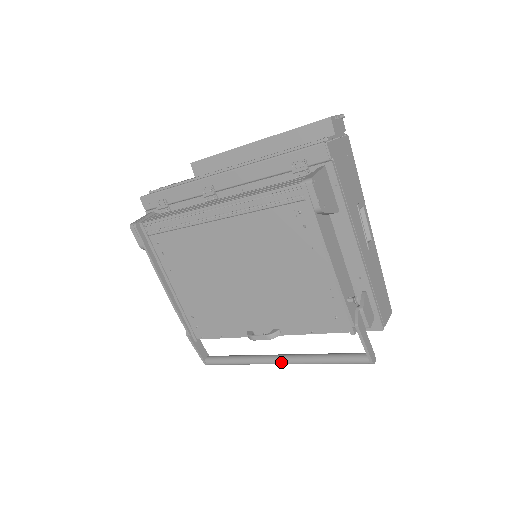
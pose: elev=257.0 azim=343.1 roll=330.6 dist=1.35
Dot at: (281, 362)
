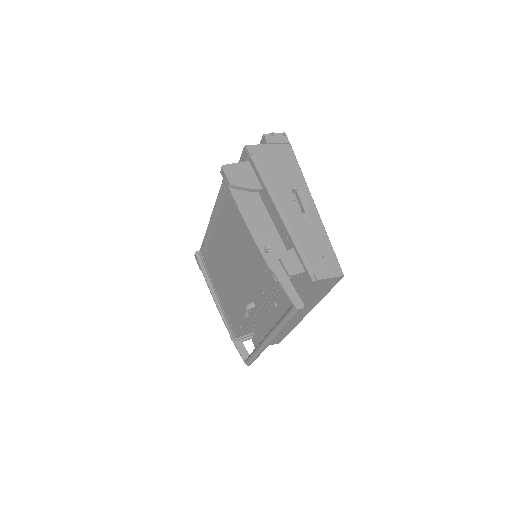
Dot at: (267, 338)
